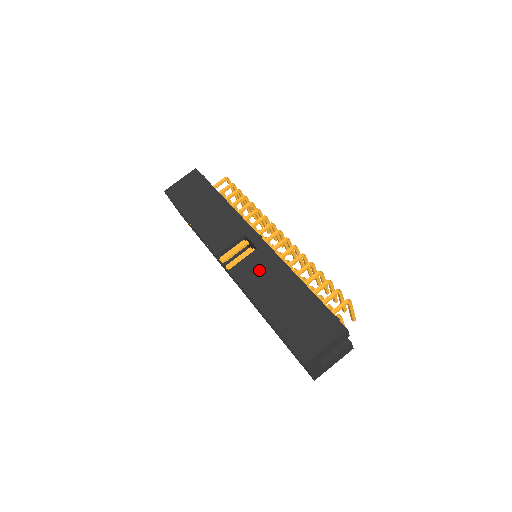
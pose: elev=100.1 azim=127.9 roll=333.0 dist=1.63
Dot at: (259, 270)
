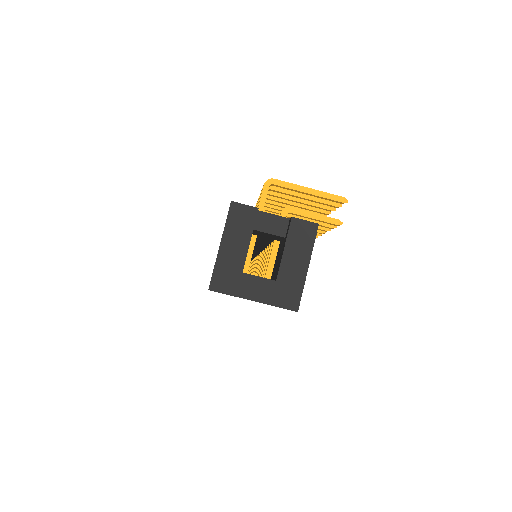
Dot at: occluded
